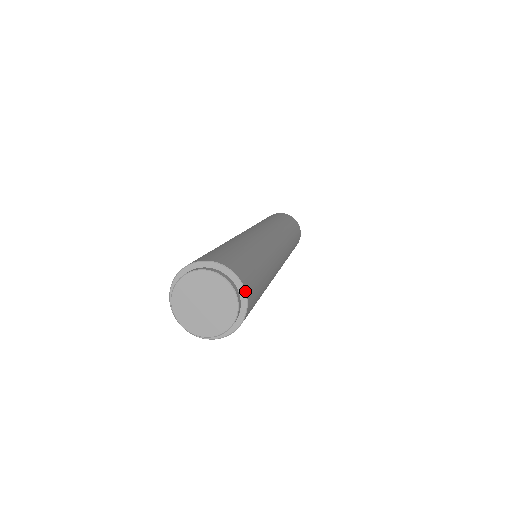
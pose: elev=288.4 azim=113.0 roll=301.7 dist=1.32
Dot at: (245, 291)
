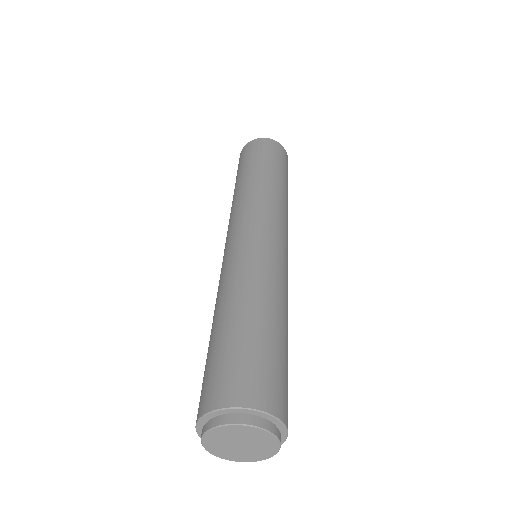
Dot at: (280, 421)
